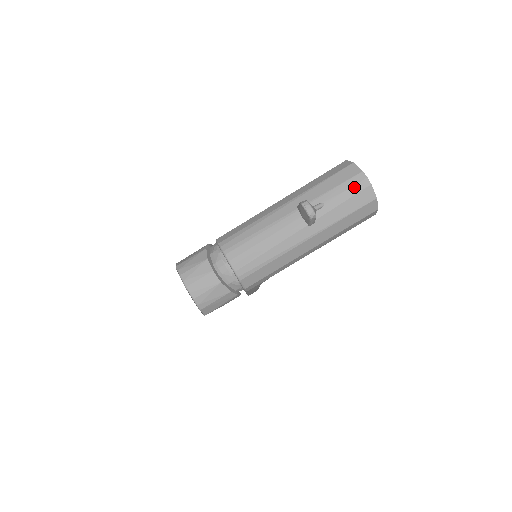
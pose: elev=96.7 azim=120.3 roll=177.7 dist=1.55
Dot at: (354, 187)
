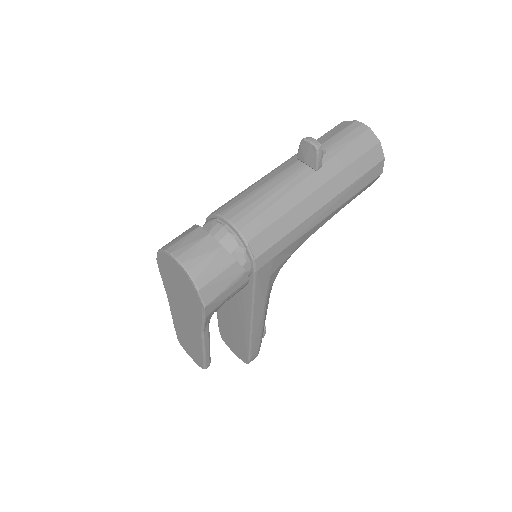
Dot at: (353, 132)
